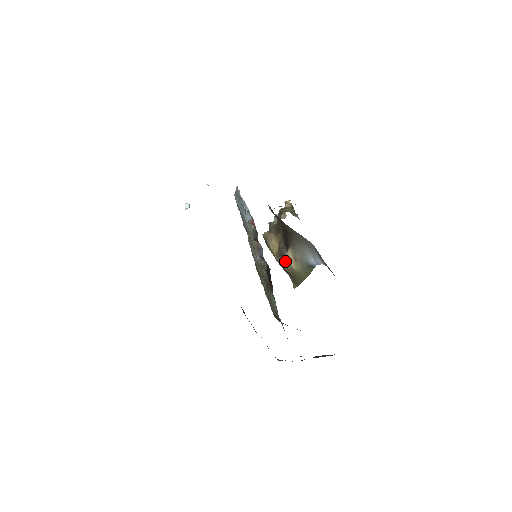
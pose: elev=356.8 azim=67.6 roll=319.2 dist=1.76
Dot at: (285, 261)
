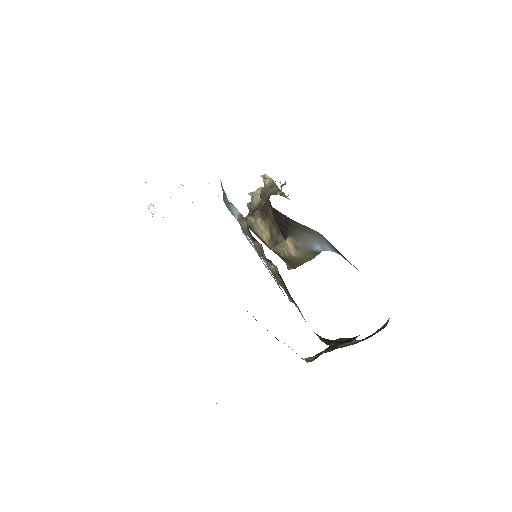
Dot at: (282, 249)
